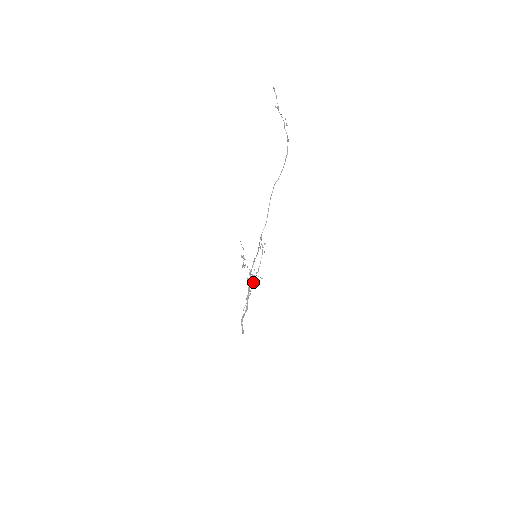
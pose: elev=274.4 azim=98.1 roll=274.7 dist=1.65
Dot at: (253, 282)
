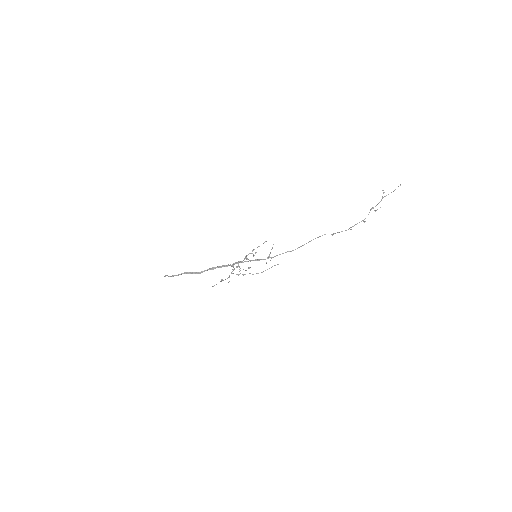
Dot at: occluded
